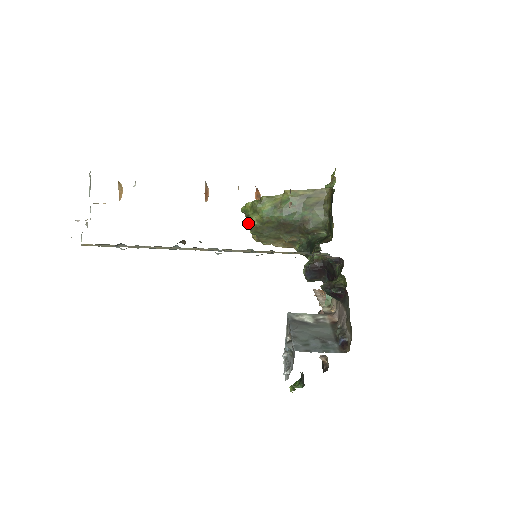
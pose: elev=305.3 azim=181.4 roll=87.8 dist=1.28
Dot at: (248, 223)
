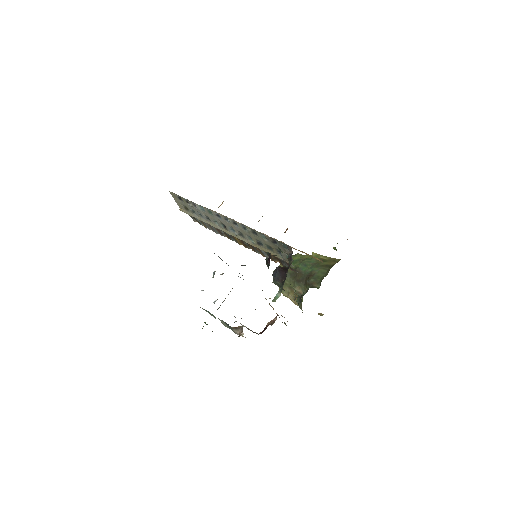
Dot at: occluded
